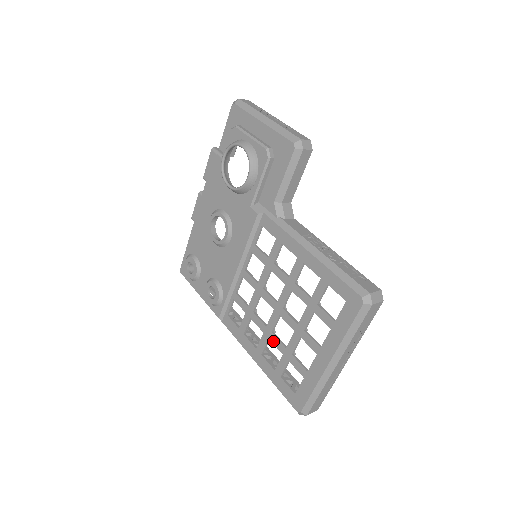
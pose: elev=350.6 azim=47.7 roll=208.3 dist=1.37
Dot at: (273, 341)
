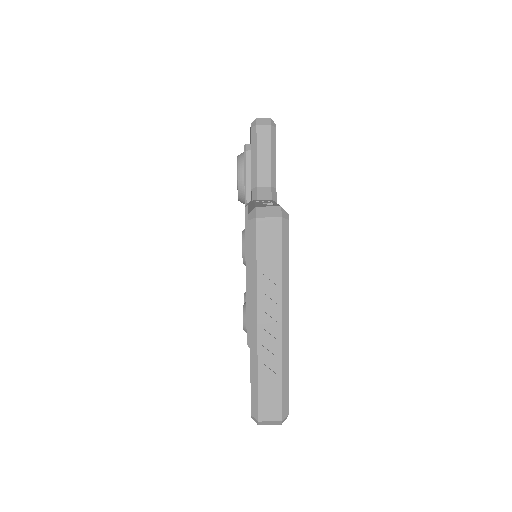
Dot at: occluded
